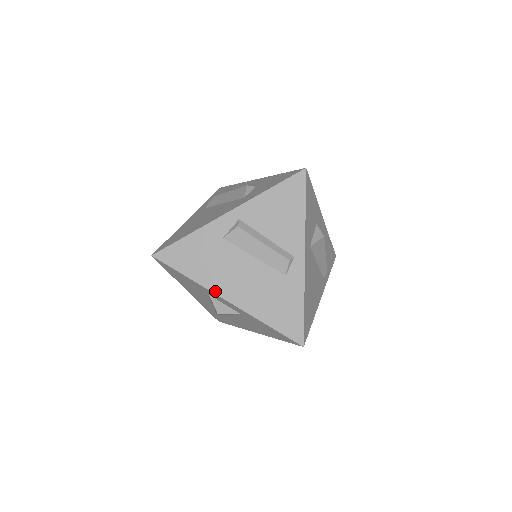
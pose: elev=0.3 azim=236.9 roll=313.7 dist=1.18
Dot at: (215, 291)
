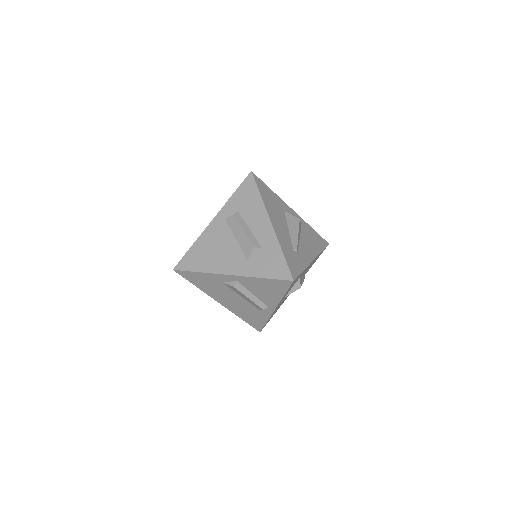
Dot at: (212, 297)
